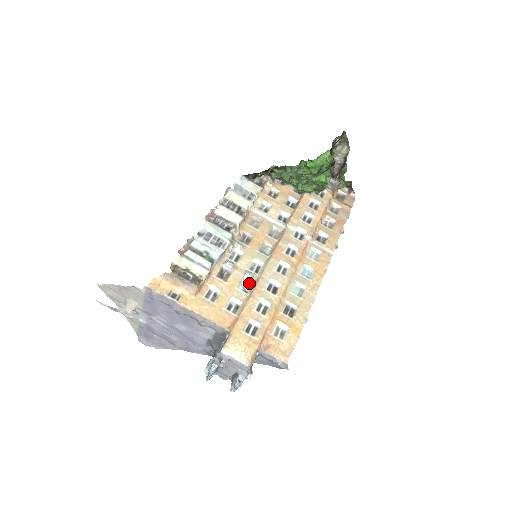
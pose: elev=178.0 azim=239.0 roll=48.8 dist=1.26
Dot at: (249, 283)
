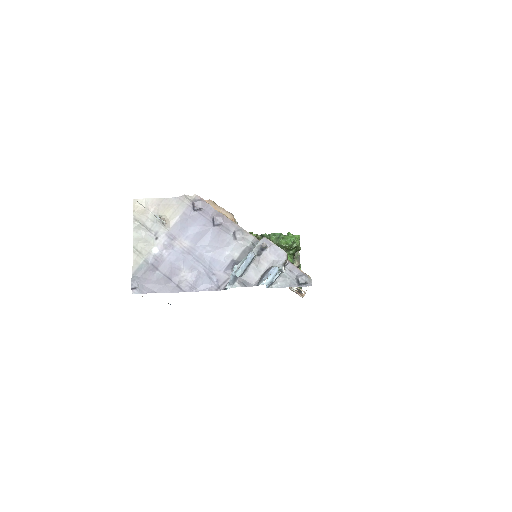
Dot at: occluded
